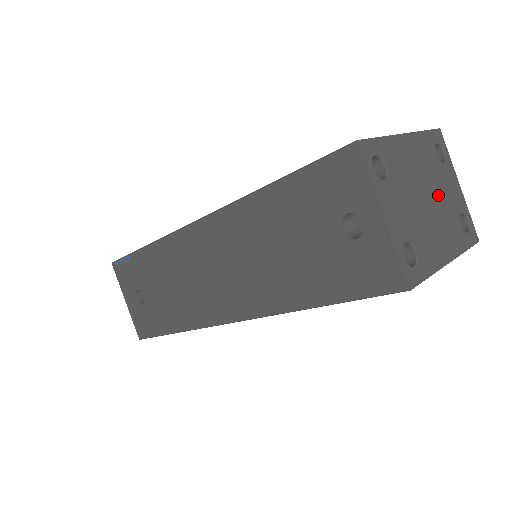
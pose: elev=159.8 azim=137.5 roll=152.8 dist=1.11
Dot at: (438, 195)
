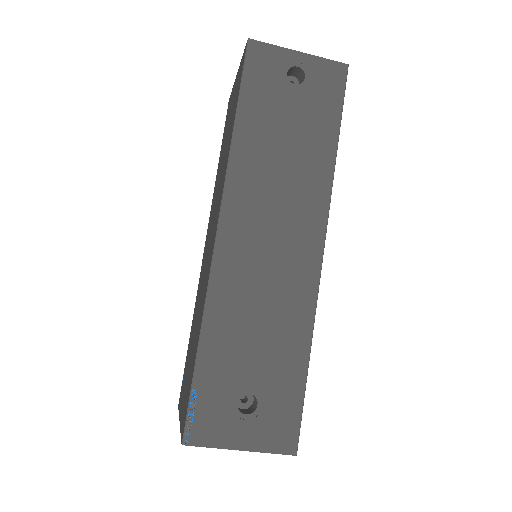
Dot at: occluded
